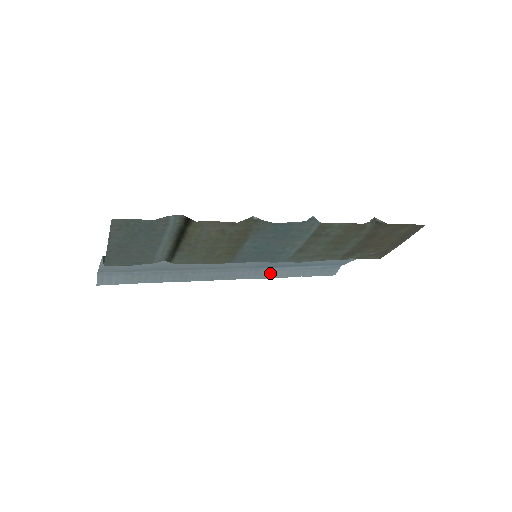
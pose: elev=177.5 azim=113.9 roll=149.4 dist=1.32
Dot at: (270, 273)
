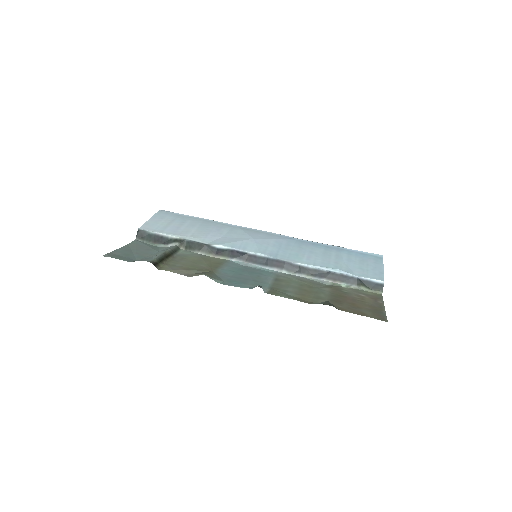
Dot at: occluded
